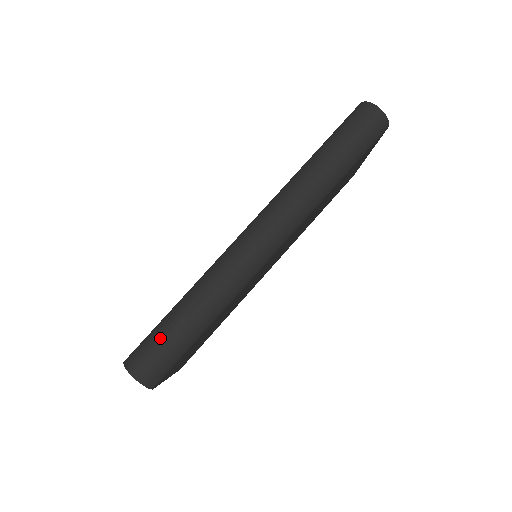
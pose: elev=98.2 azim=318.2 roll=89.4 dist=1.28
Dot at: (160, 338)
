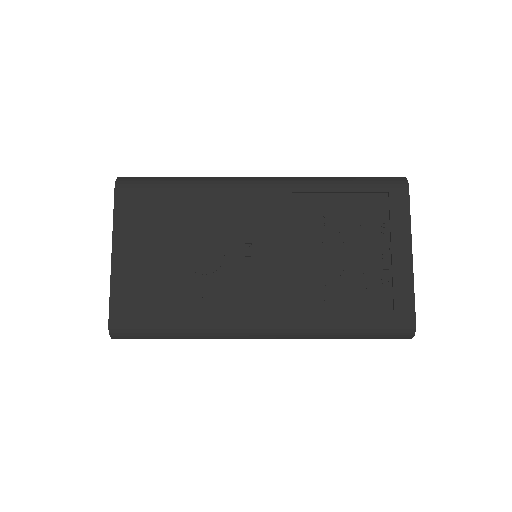
Dot at: (147, 338)
